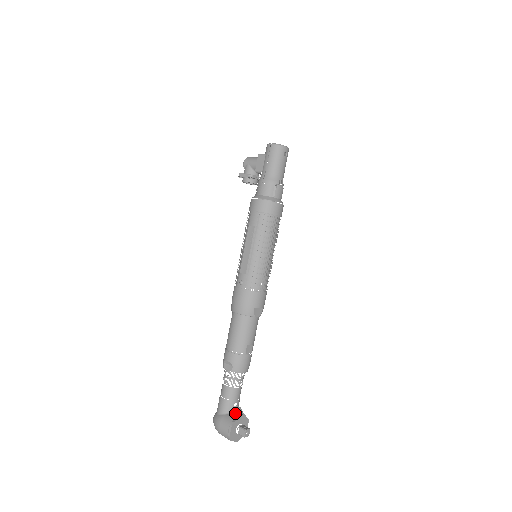
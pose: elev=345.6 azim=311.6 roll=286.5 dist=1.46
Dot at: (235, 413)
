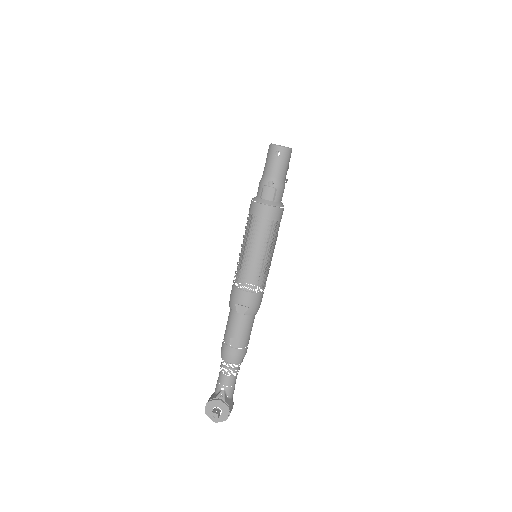
Dot at: (217, 395)
